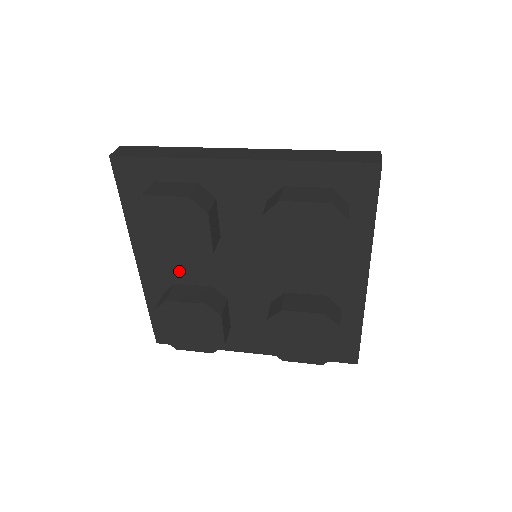
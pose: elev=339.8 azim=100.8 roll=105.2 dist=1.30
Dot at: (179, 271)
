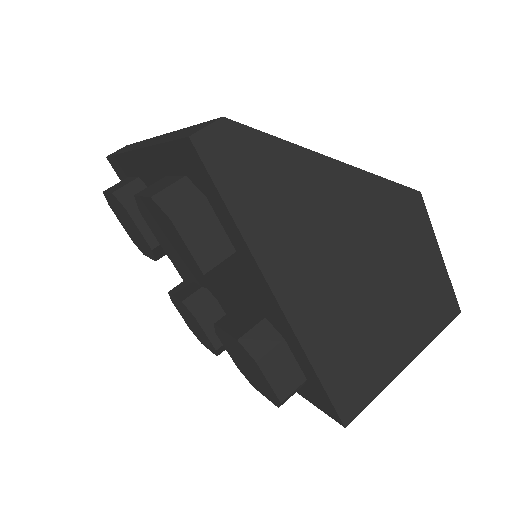
Dot at: occluded
